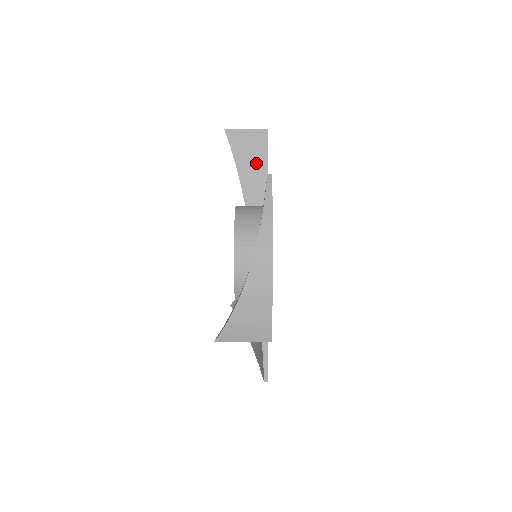
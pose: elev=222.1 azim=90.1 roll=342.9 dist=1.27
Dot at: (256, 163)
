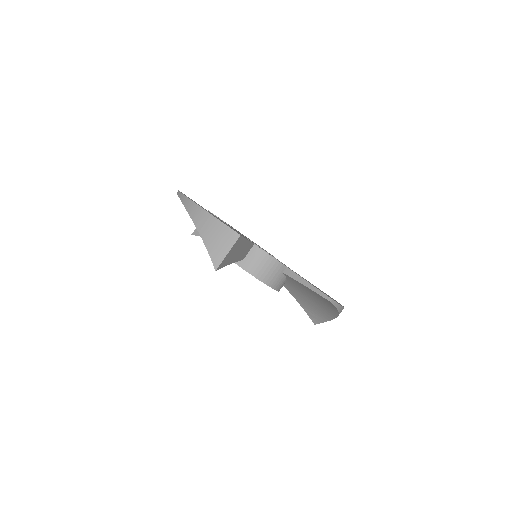
Dot at: occluded
